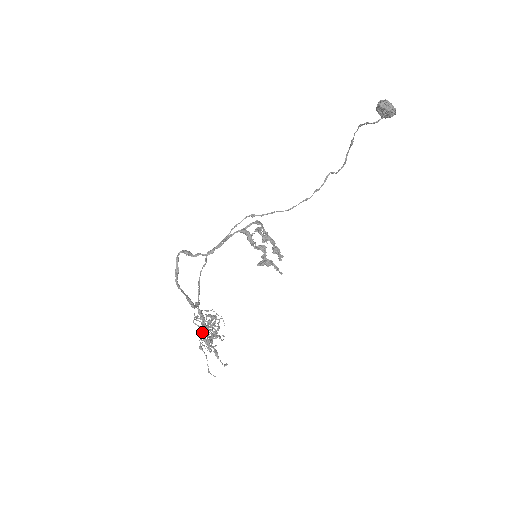
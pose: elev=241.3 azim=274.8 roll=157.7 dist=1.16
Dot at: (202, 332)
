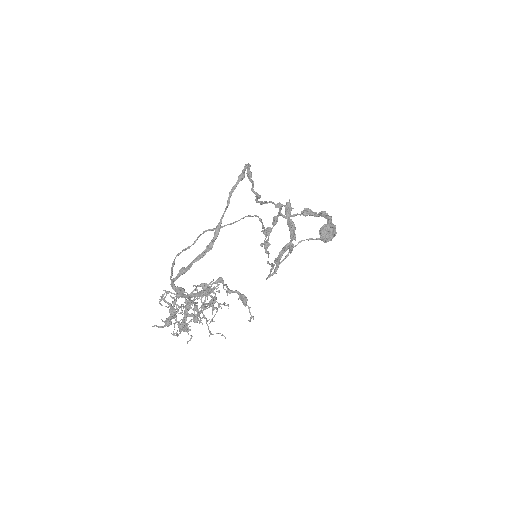
Dot at: (190, 298)
